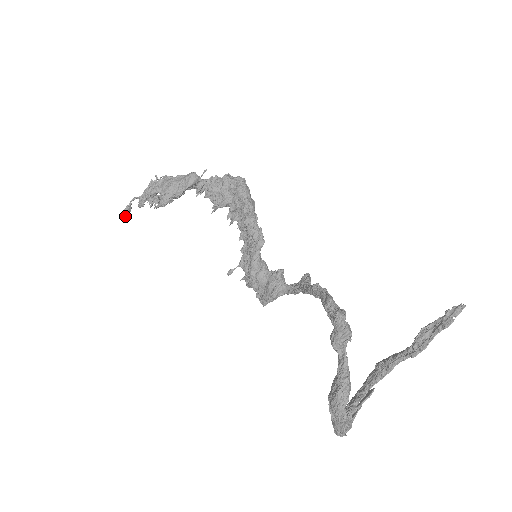
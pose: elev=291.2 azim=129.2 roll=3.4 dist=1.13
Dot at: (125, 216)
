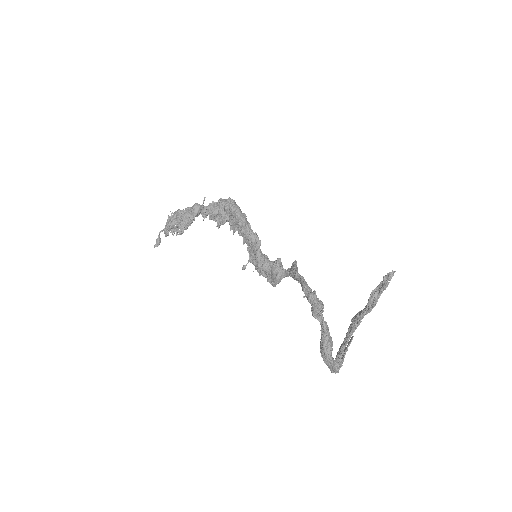
Dot at: occluded
